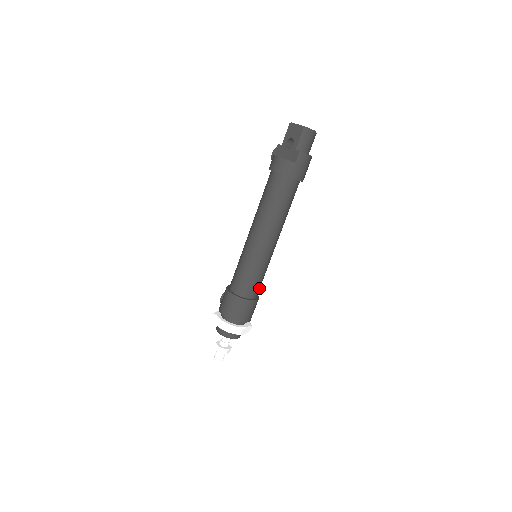
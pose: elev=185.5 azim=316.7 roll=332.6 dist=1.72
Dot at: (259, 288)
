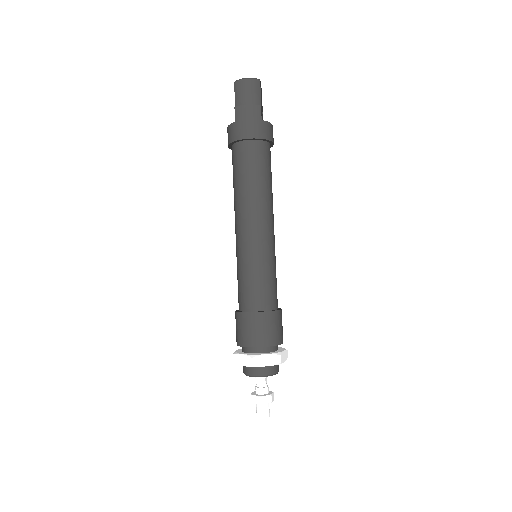
Dot at: (266, 295)
